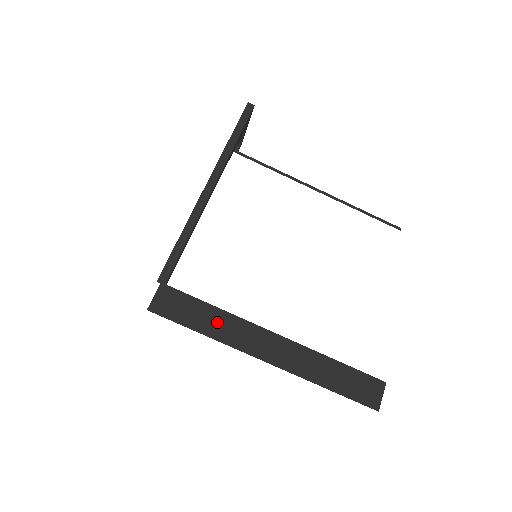
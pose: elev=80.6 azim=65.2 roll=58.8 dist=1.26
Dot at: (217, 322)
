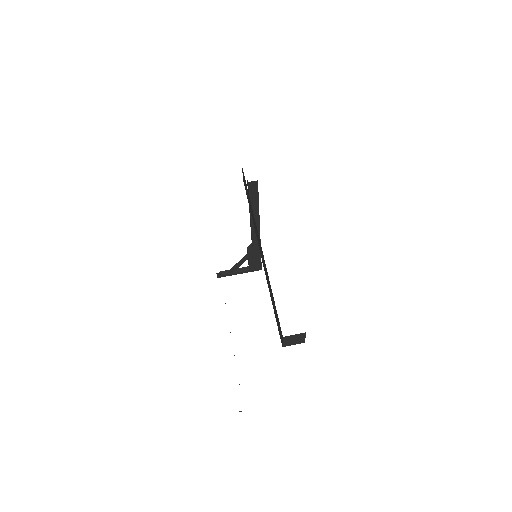
Dot at: occluded
